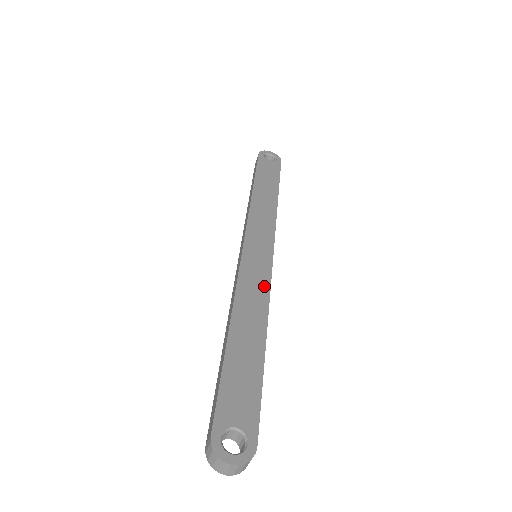
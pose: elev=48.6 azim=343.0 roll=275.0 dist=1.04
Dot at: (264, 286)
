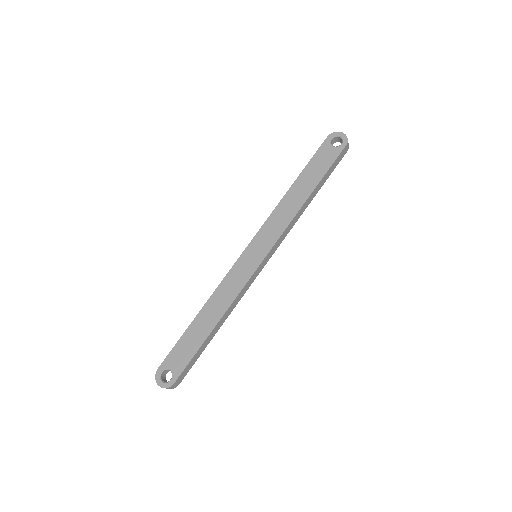
Dot at: (239, 286)
